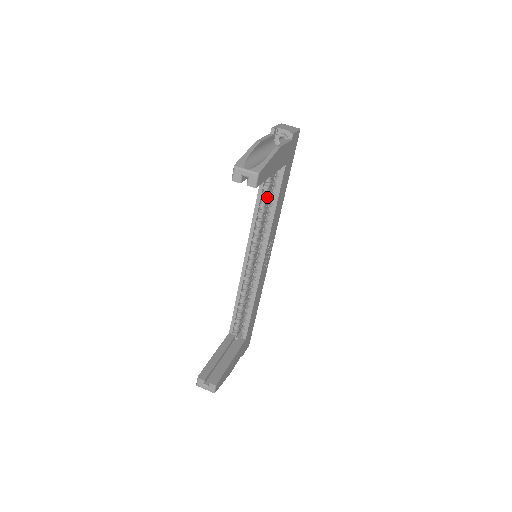
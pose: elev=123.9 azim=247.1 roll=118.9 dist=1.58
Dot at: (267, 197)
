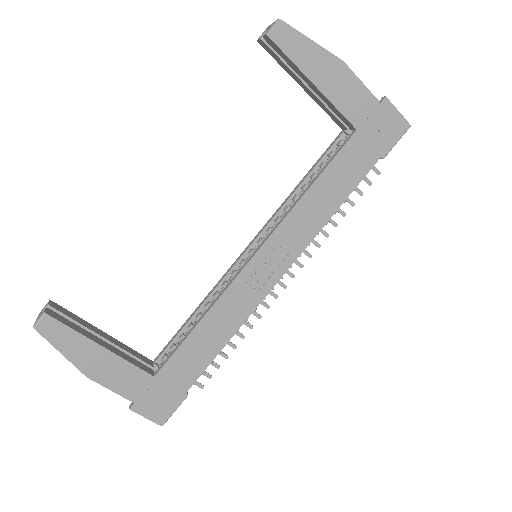
Dot at: occluded
